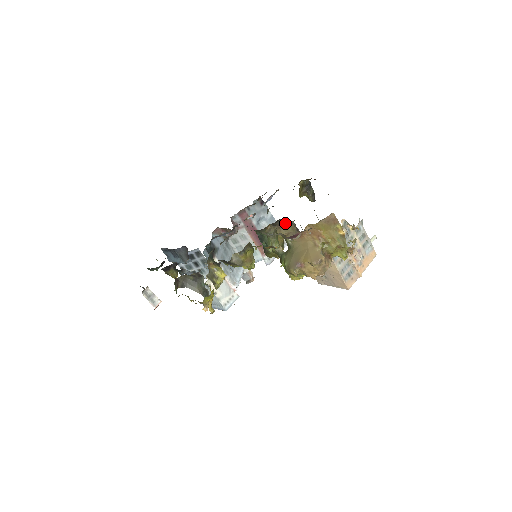
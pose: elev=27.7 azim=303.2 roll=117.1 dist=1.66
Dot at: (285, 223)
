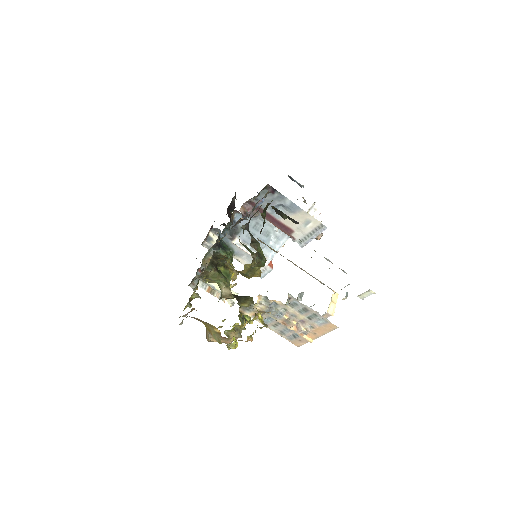
Dot at: occluded
